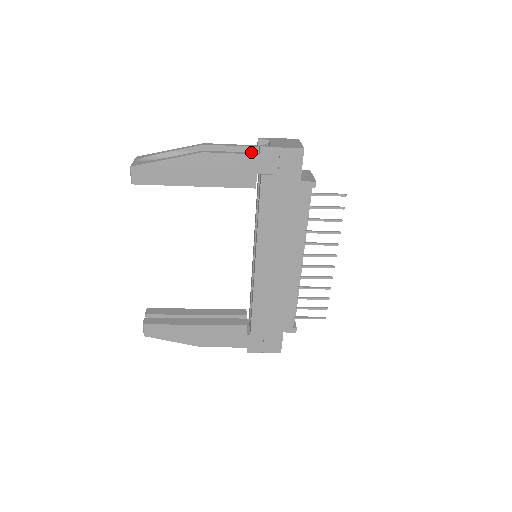
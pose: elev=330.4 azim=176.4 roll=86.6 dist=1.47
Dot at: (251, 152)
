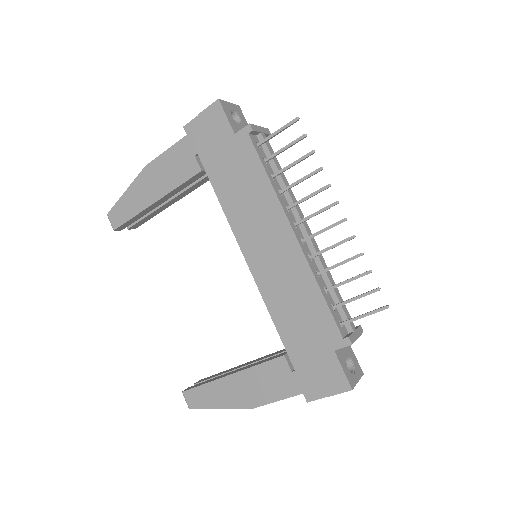
Dot at: occluded
